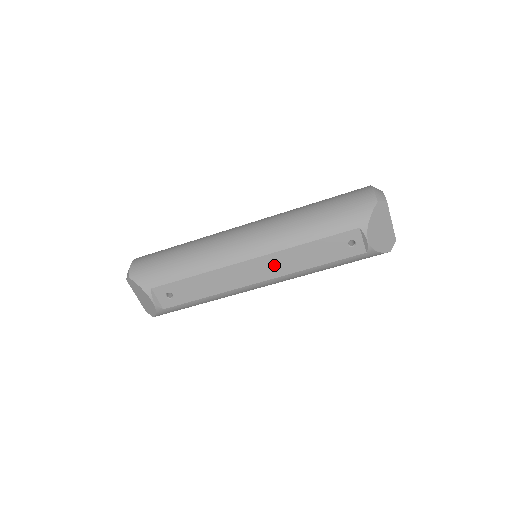
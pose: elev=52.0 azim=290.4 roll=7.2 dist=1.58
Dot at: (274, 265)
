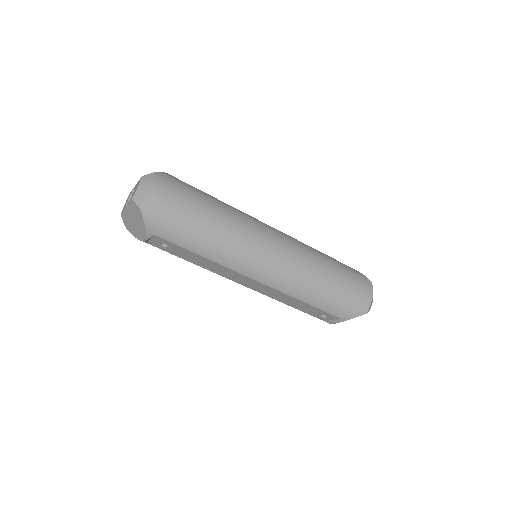
Dot at: (266, 290)
